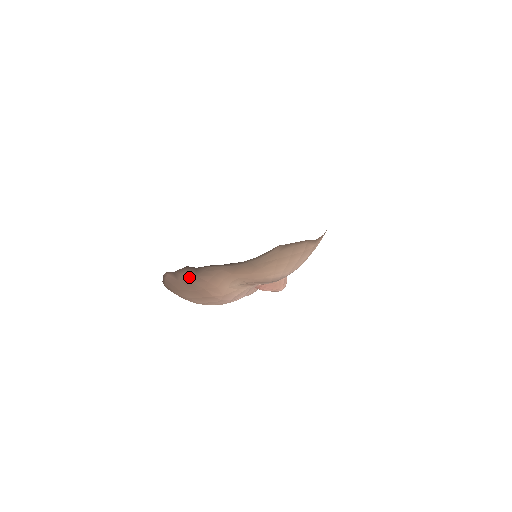
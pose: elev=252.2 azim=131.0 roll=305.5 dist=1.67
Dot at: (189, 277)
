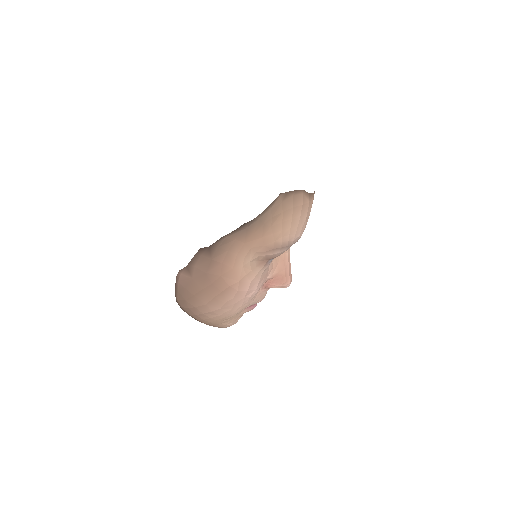
Dot at: (203, 265)
